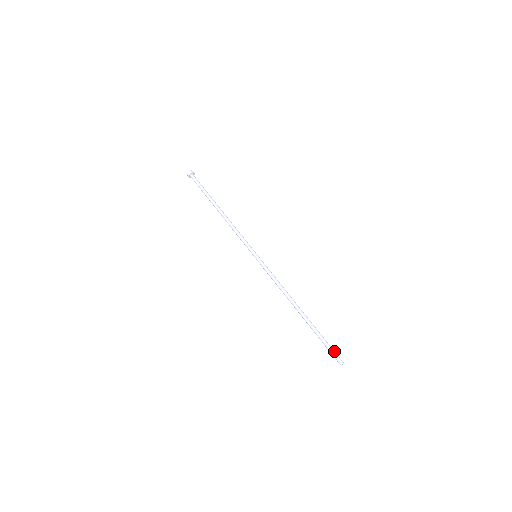
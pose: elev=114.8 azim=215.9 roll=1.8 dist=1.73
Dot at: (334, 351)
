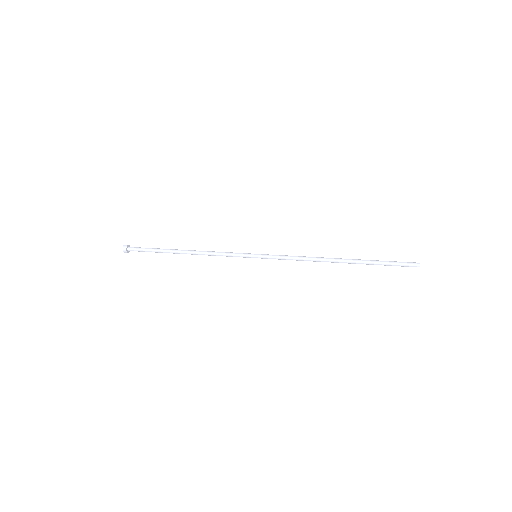
Dot at: (401, 262)
